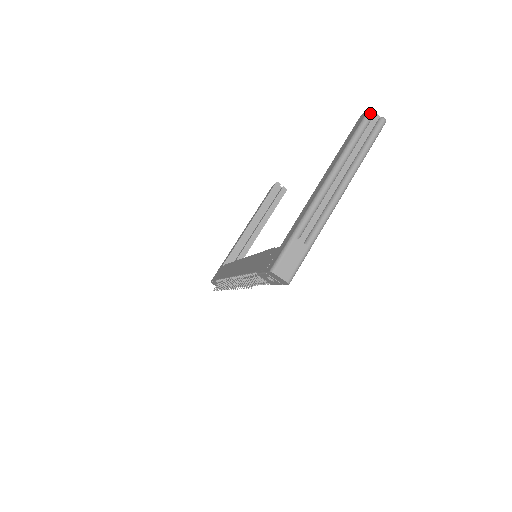
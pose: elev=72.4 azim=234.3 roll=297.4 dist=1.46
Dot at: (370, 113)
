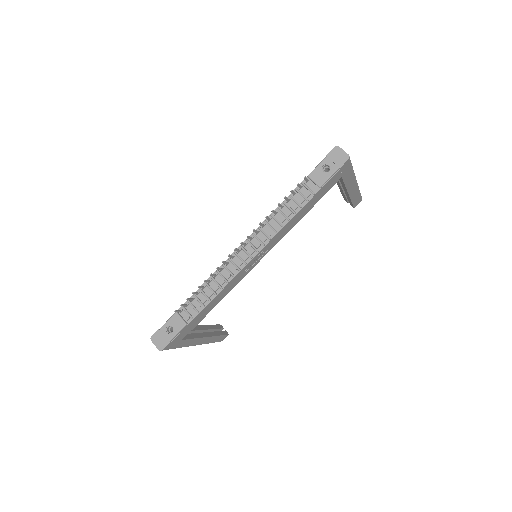
Dot at: occluded
